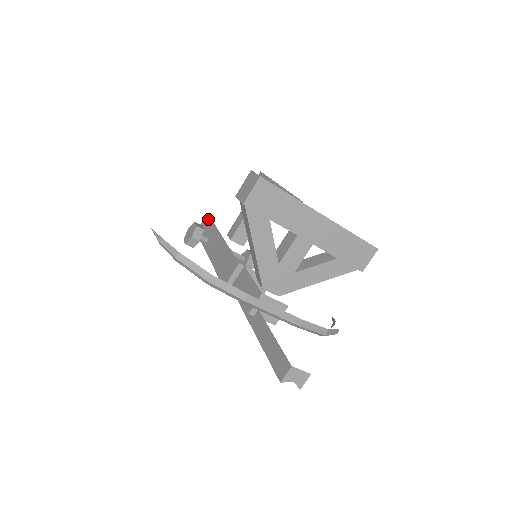
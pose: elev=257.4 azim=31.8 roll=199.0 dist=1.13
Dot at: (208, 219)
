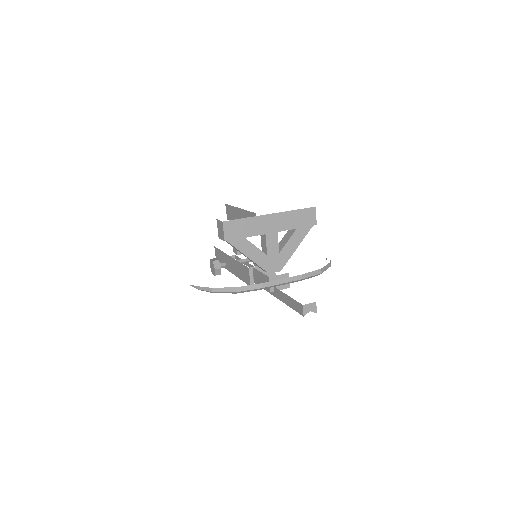
Dot at: (217, 250)
